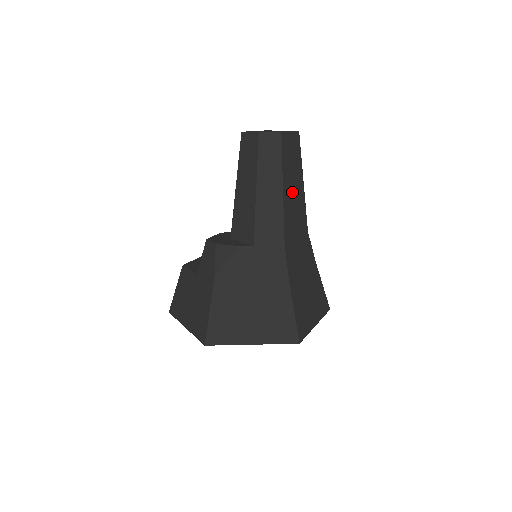
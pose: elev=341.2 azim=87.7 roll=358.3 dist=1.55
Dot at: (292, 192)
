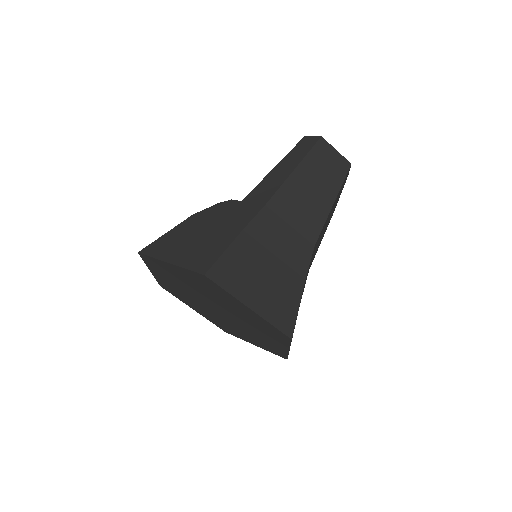
Dot at: (309, 187)
